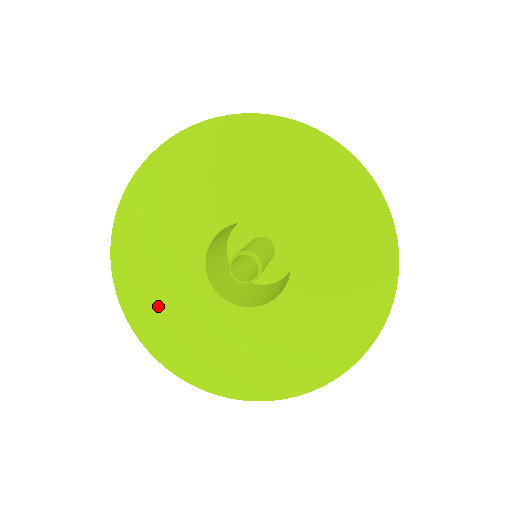
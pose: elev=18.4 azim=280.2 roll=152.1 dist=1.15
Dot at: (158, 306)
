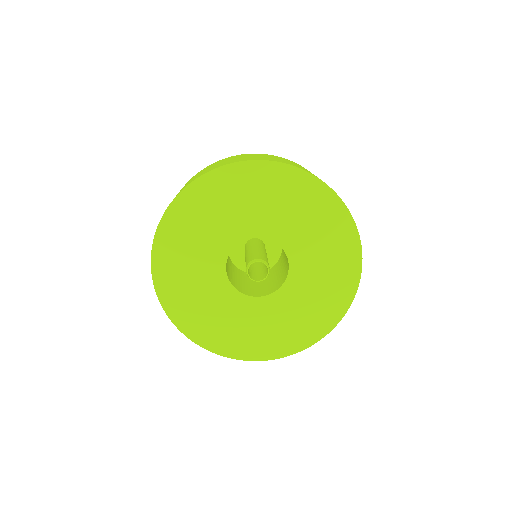
Dot at: (185, 238)
